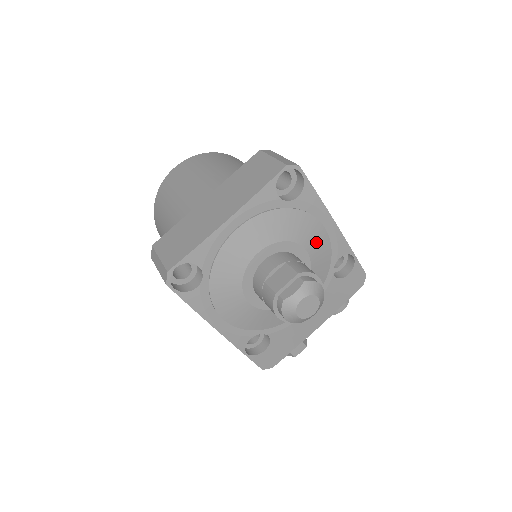
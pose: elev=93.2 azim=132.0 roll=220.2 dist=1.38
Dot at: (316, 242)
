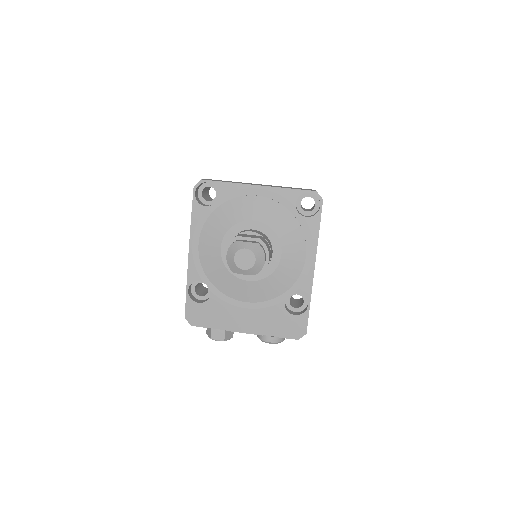
Dot at: (292, 258)
